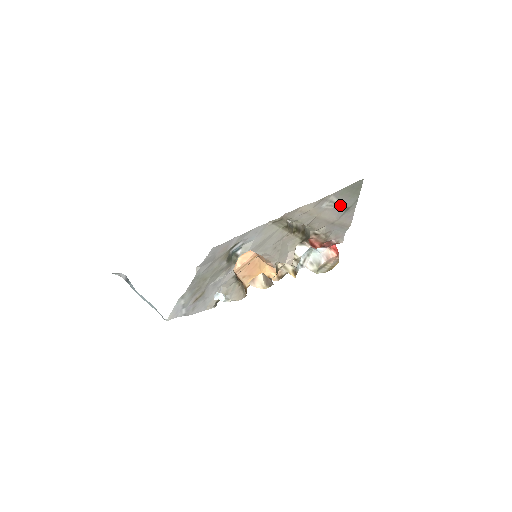
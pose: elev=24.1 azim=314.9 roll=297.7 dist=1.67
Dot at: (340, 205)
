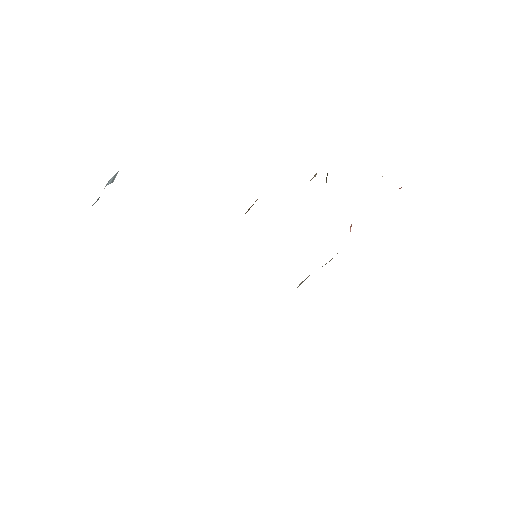
Dot at: occluded
